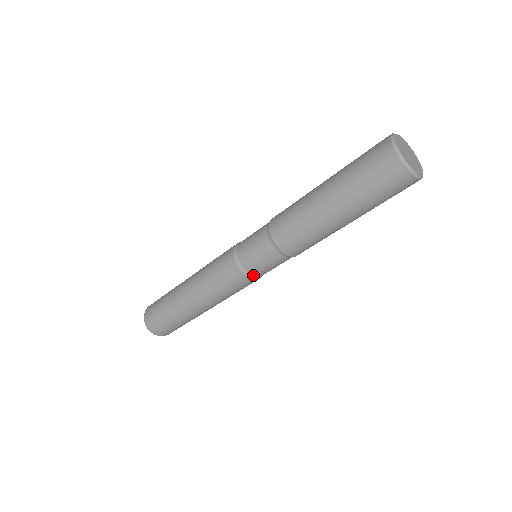
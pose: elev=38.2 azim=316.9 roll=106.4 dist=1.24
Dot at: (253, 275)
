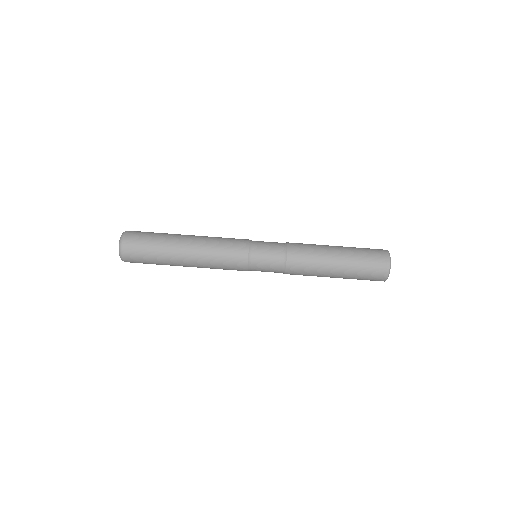
Dot at: (251, 266)
